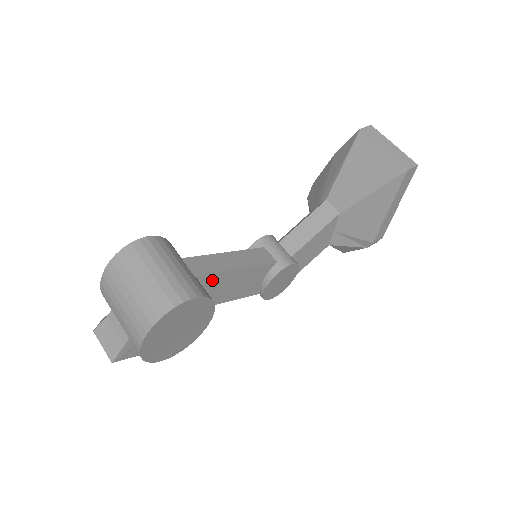
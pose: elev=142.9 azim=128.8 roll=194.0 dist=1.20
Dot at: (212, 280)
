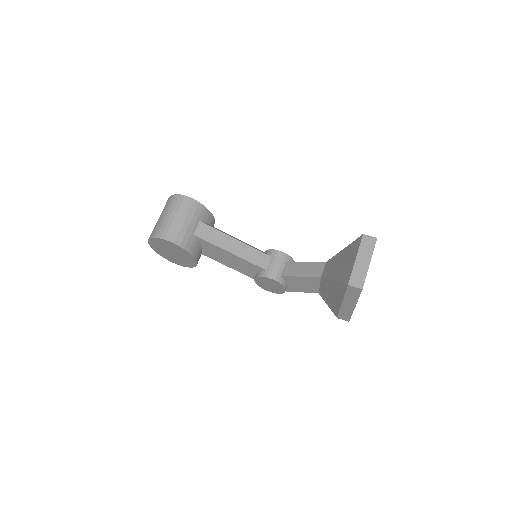
Dot at: (208, 245)
